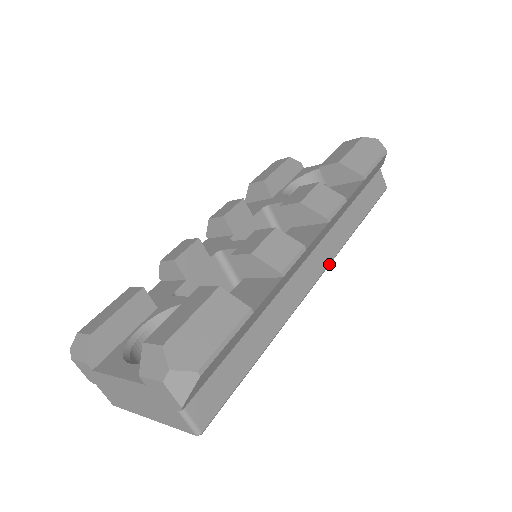
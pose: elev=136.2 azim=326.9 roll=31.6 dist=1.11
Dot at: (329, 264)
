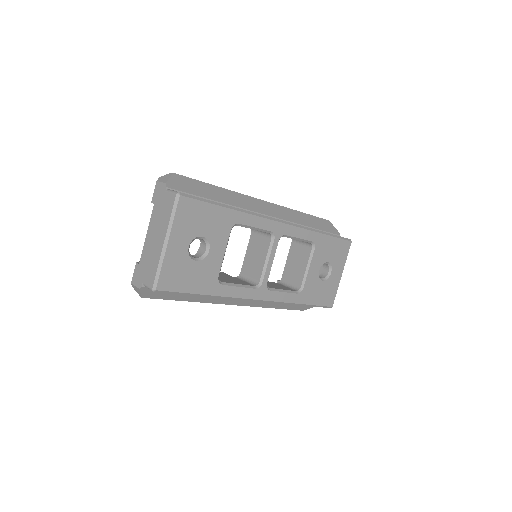
Dot at: (292, 224)
